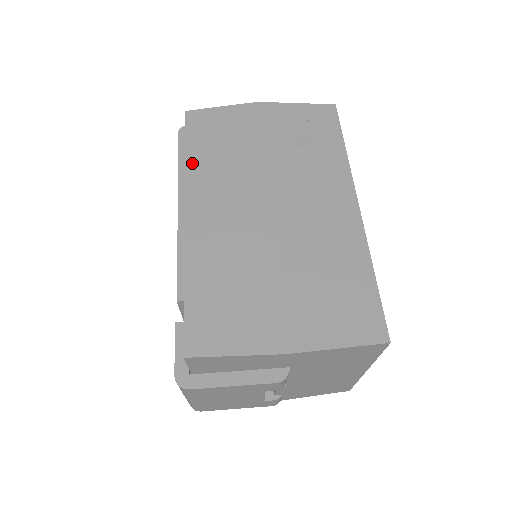
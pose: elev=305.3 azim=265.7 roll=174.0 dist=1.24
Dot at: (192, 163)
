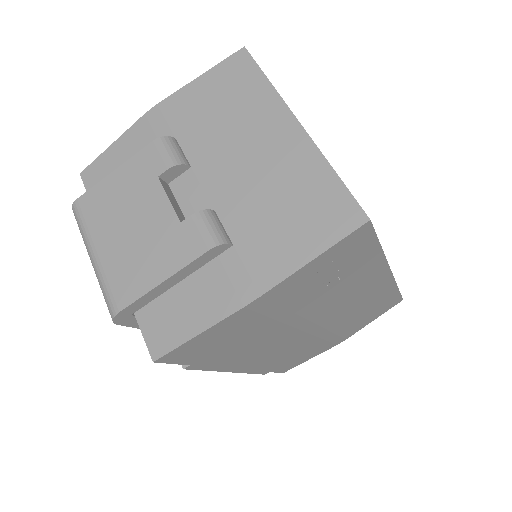
Dot at: (214, 363)
